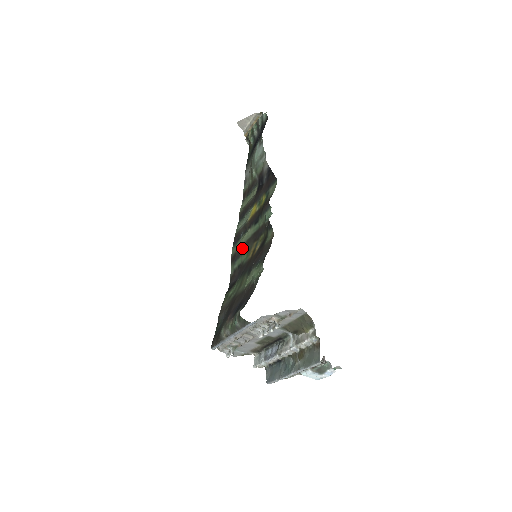
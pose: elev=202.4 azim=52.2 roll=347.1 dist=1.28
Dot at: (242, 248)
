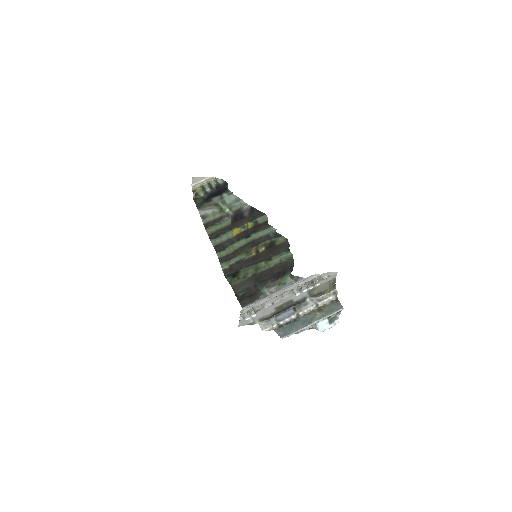
Dot at: (237, 251)
